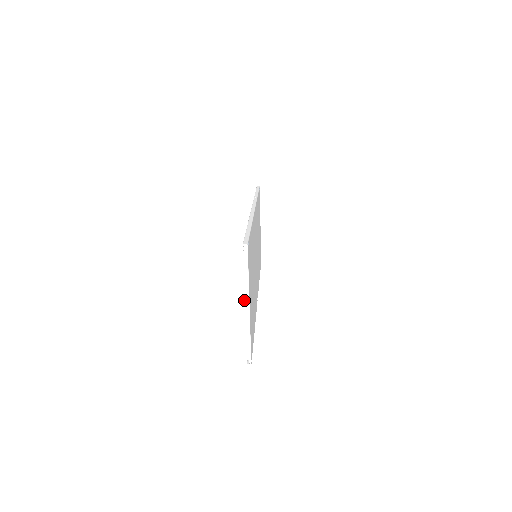
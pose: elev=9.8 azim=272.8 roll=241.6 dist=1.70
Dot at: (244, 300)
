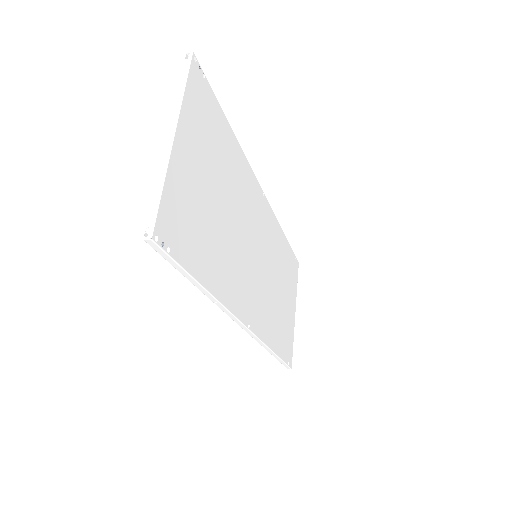
Dot at: (169, 124)
